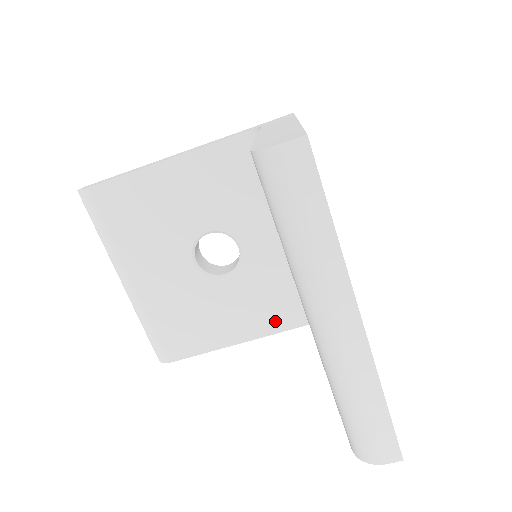
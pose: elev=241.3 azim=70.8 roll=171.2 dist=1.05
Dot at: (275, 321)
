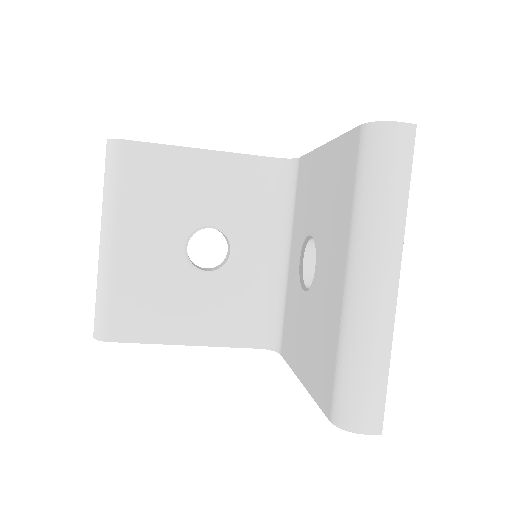
Dot at: (232, 334)
